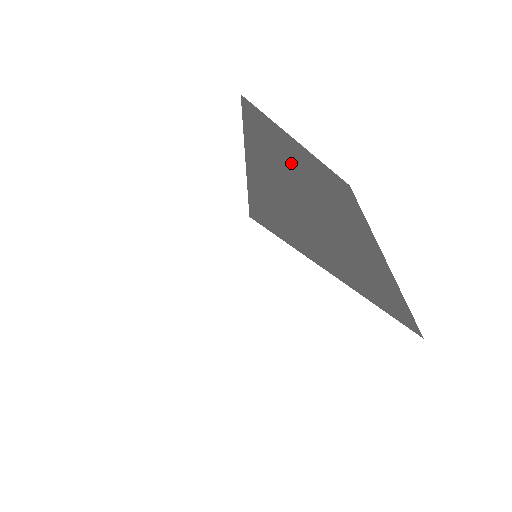
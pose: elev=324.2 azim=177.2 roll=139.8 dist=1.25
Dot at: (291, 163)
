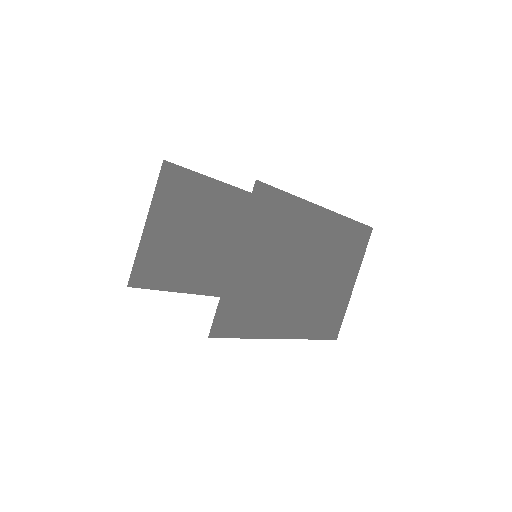
Dot at: occluded
